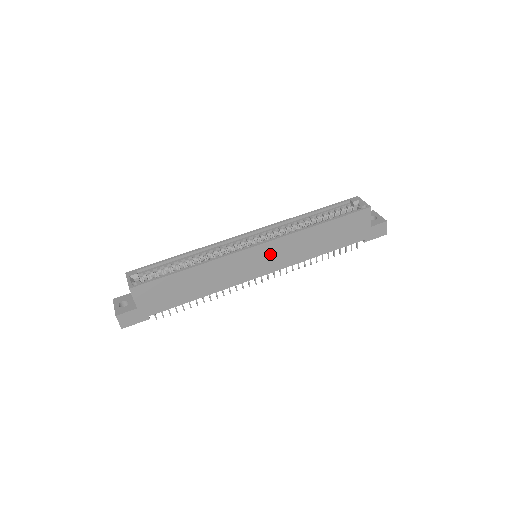
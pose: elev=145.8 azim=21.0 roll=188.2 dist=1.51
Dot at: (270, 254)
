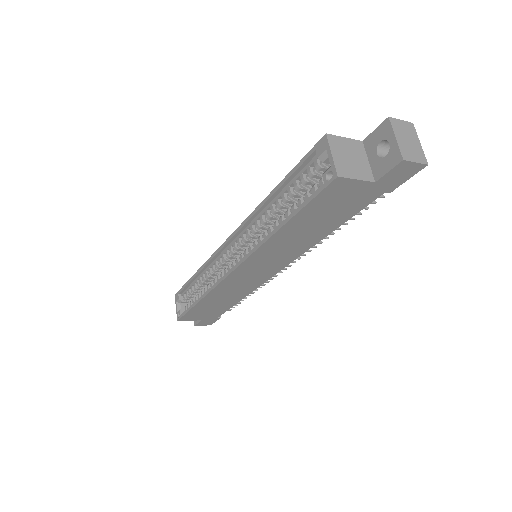
Dot at: (258, 266)
